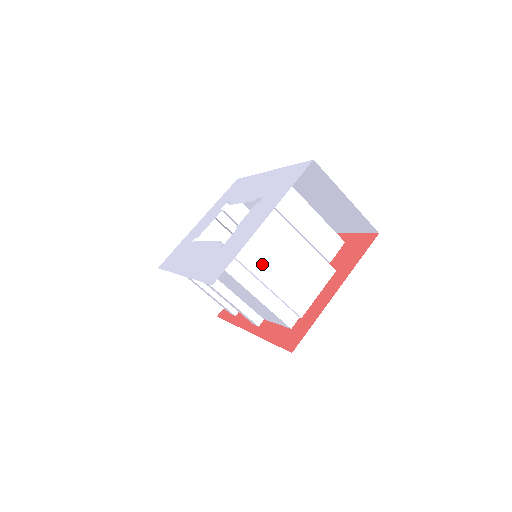
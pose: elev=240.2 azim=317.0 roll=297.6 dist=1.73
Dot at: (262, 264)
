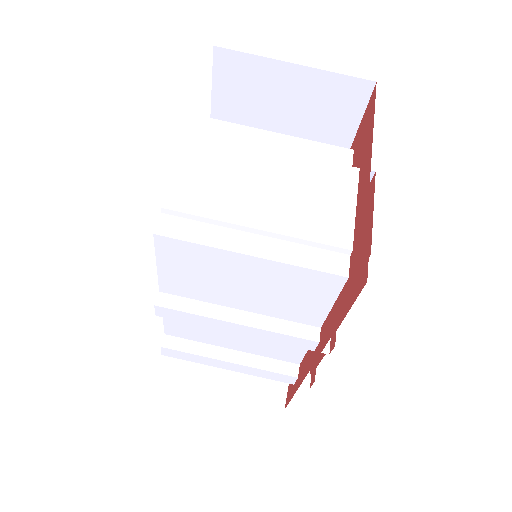
Dot at: (229, 204)
